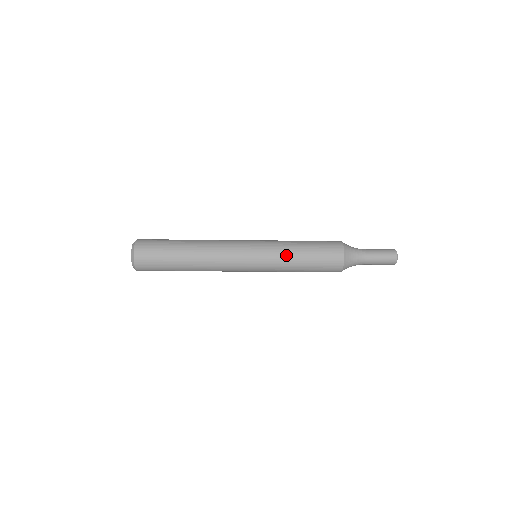
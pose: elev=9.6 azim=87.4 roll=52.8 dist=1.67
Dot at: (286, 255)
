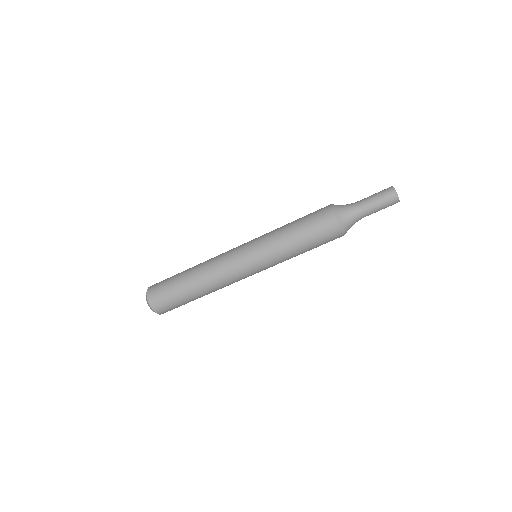
Dot at: (275, 234)
